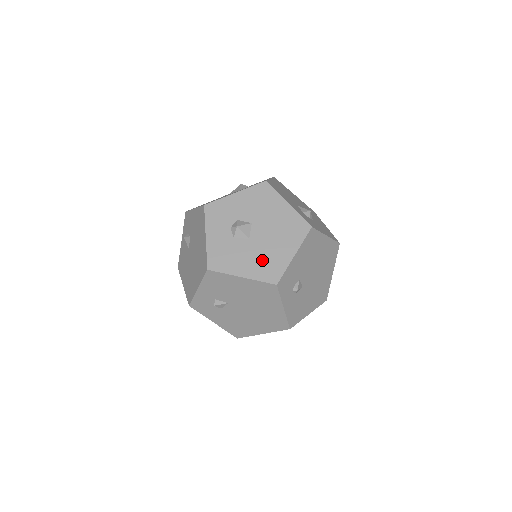
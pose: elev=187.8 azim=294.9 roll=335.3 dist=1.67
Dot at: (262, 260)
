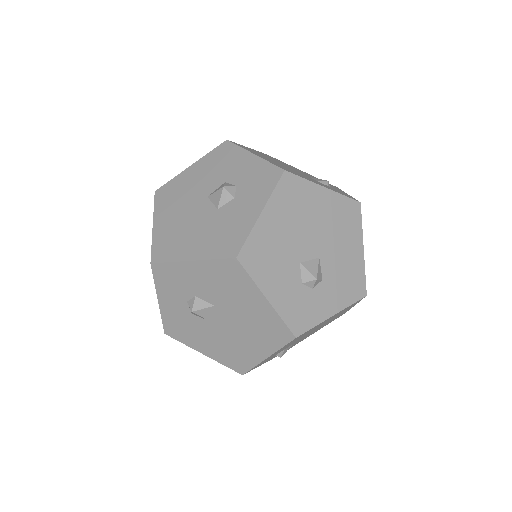
Dot at: (226, 348)
